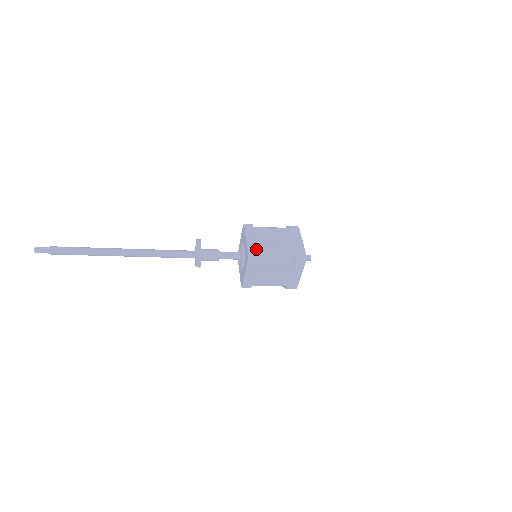
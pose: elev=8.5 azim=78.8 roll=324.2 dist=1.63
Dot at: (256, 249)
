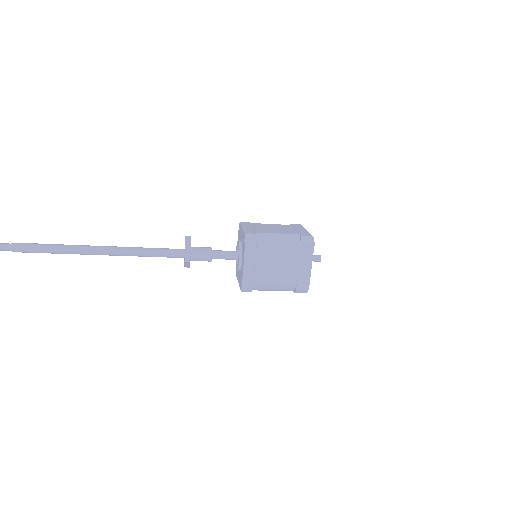
Dot at: (254, 232)
